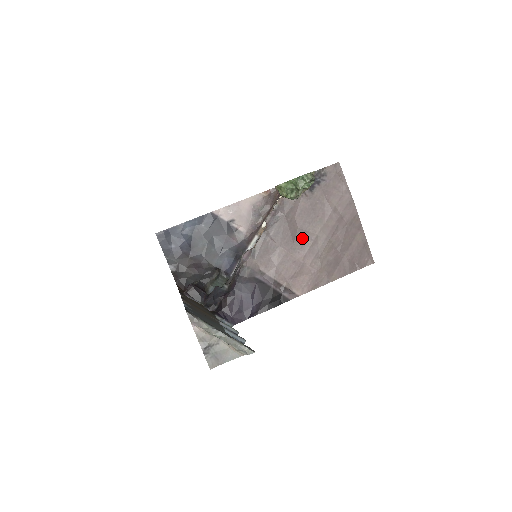
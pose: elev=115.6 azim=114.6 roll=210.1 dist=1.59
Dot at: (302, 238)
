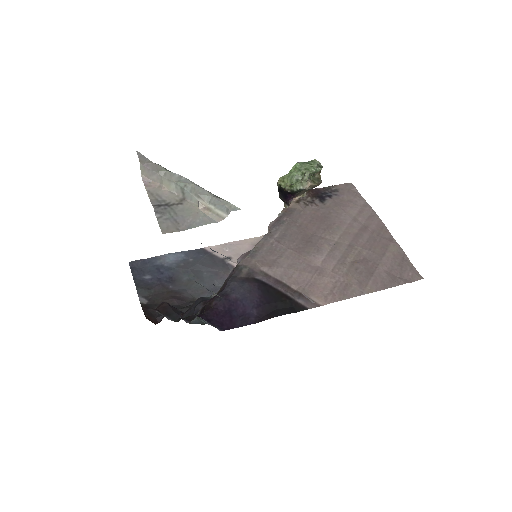
Dot at: (317, 243)
